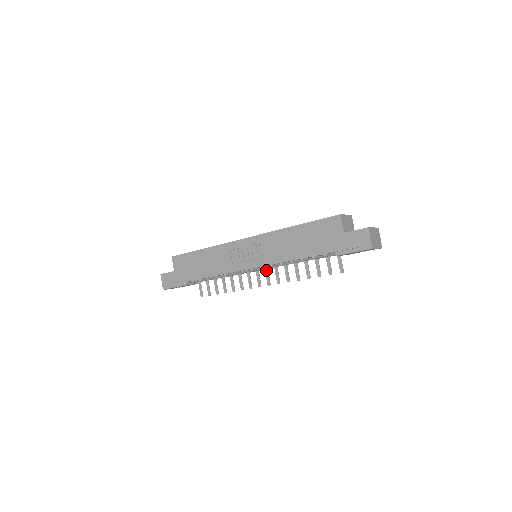
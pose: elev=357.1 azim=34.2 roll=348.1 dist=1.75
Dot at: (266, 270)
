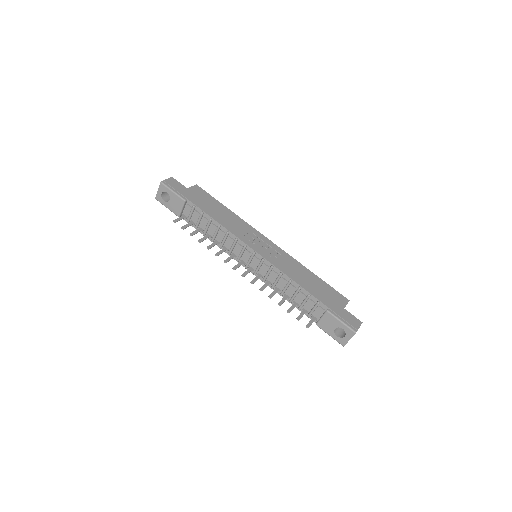
Dot at: (251, 269)
